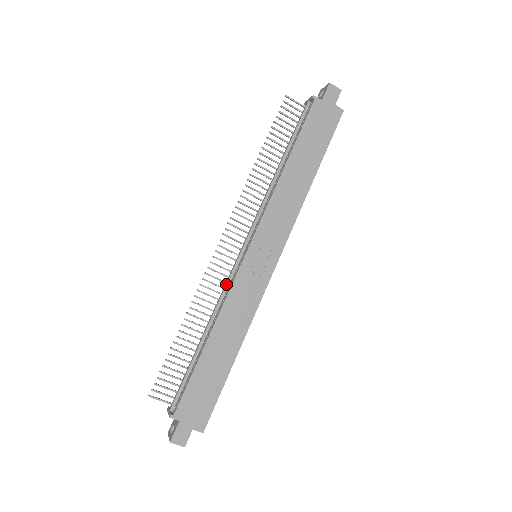
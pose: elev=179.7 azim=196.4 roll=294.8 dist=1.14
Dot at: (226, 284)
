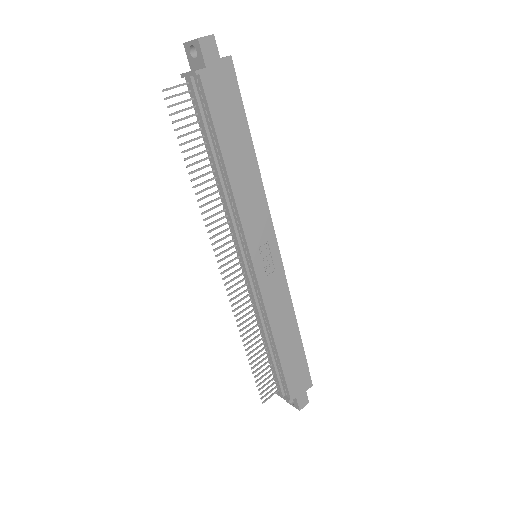
Dot at: (254, 299)
